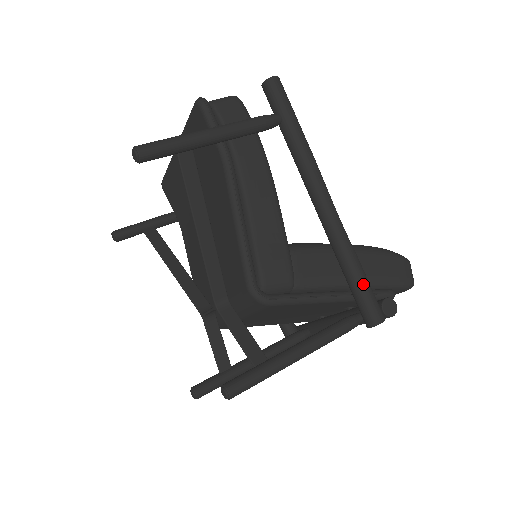
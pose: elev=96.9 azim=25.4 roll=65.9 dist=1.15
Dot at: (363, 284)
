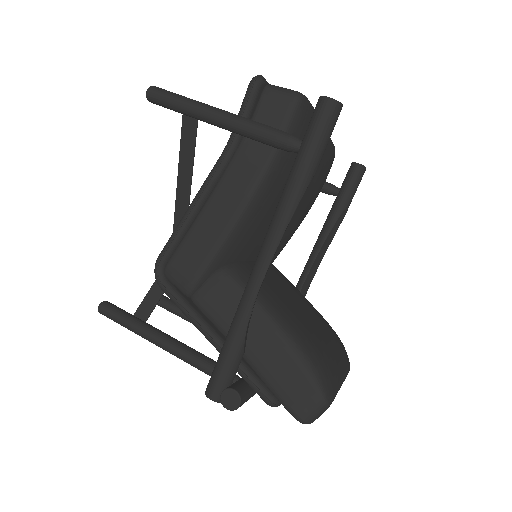
Dot at: (225, 356)
